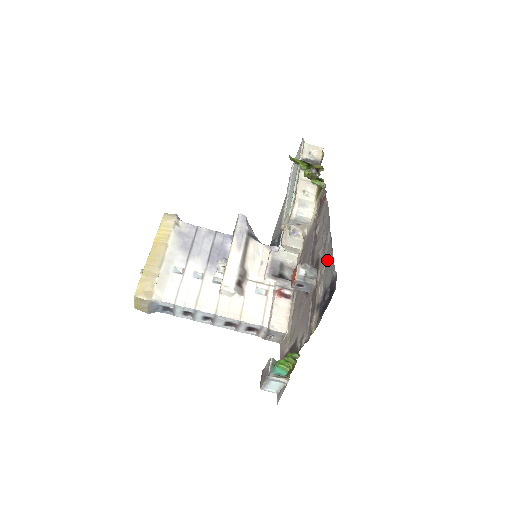
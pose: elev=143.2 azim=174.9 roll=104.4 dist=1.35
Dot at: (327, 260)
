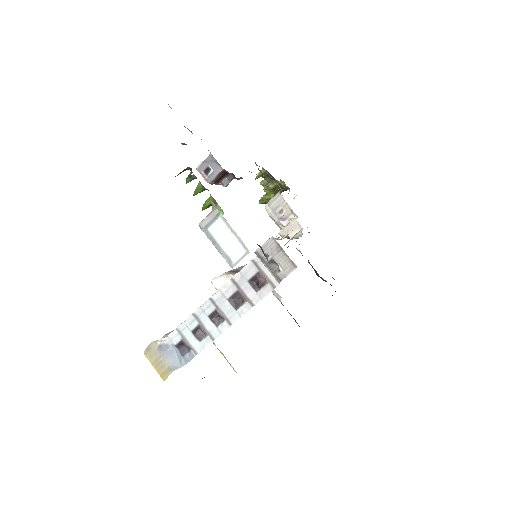
Dot at: occluded
